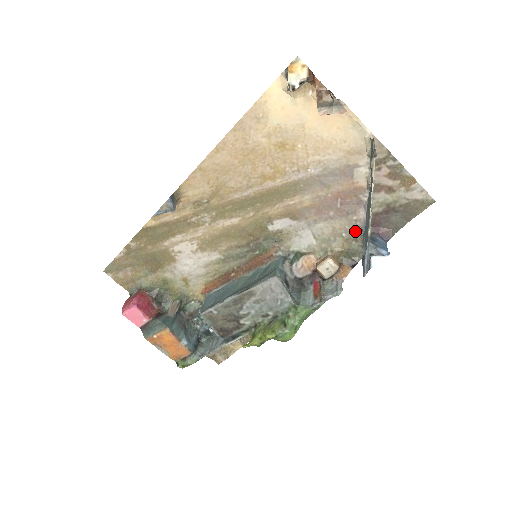
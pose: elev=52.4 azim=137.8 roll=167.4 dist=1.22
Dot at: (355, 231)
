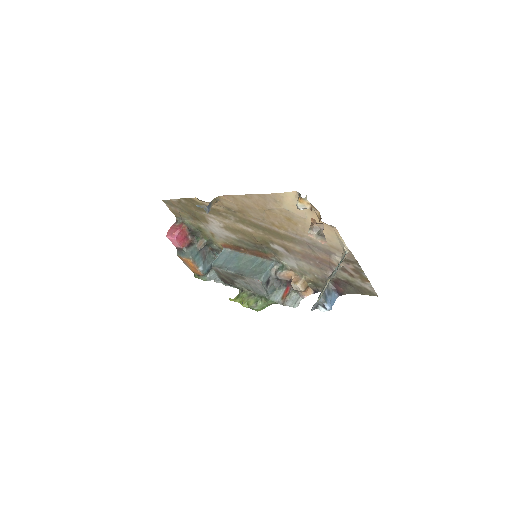
Dot at: (323, 278)
